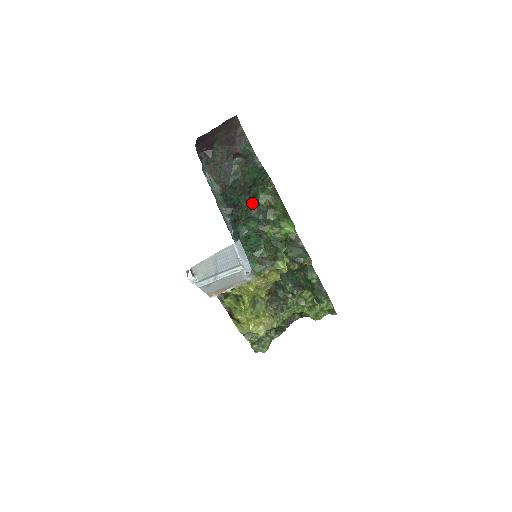
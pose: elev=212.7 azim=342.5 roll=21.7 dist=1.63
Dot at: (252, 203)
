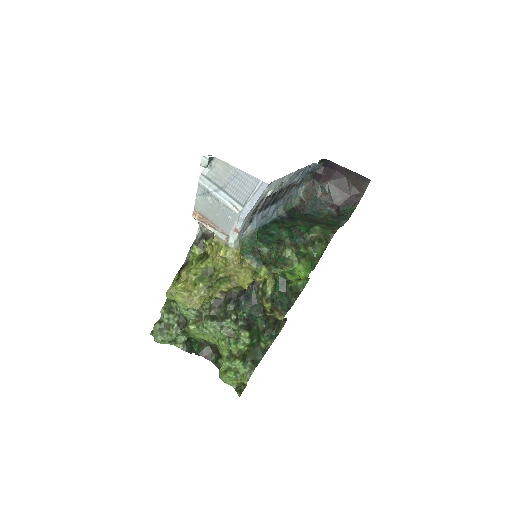
Dot at: (304, 226)
